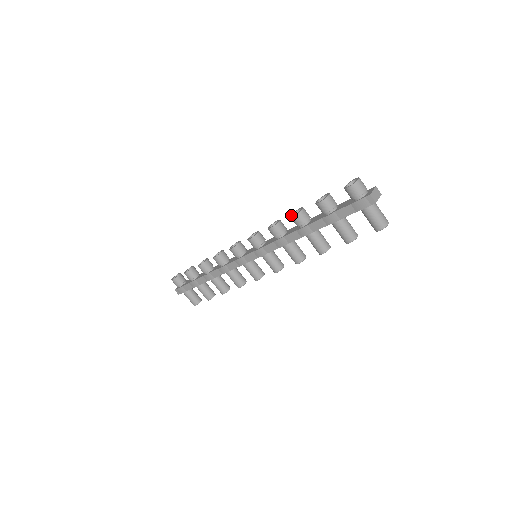
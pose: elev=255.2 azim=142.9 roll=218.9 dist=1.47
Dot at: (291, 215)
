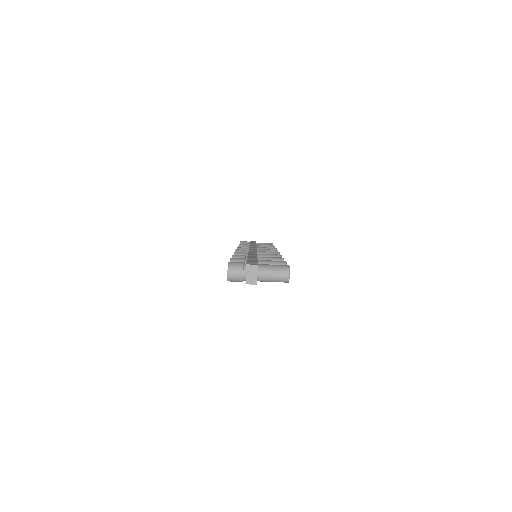
Dot at: occluded
